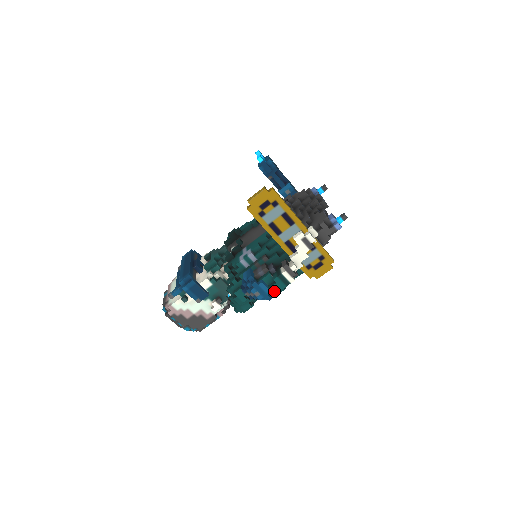
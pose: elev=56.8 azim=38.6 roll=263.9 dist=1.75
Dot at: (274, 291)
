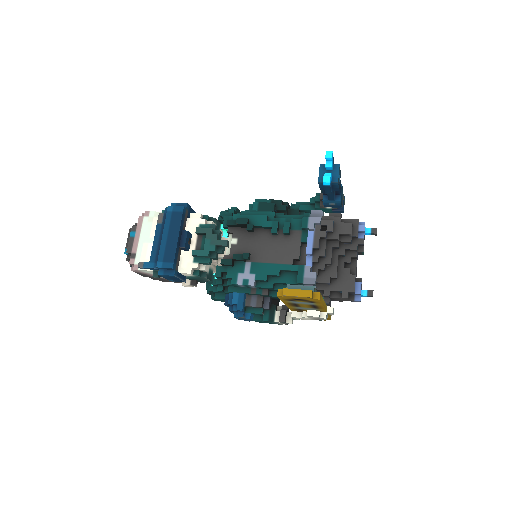
Dot at: occluded
